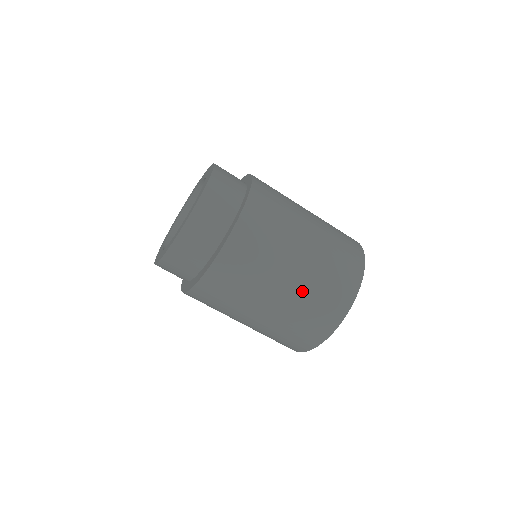
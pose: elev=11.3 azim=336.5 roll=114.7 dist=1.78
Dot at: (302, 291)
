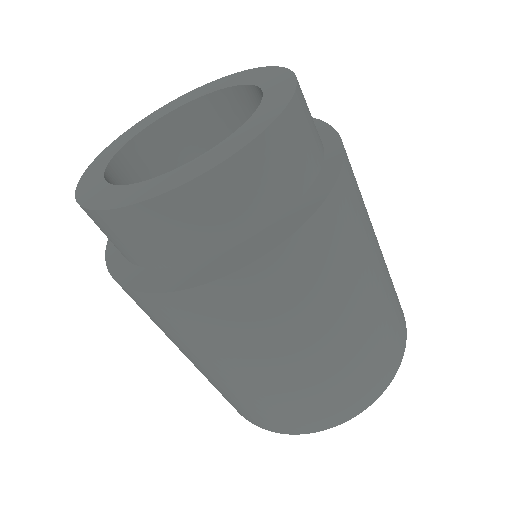
Dot at: (344, 357)
